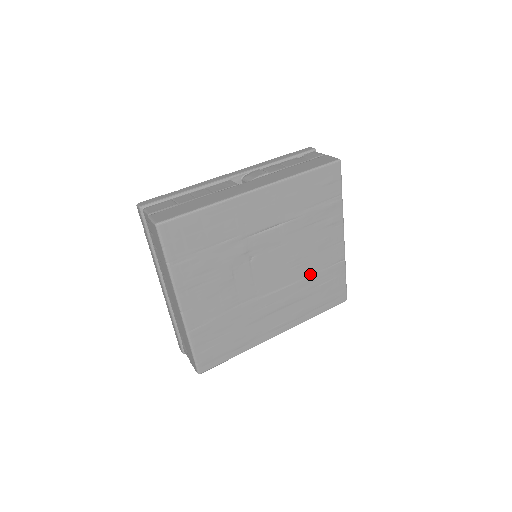
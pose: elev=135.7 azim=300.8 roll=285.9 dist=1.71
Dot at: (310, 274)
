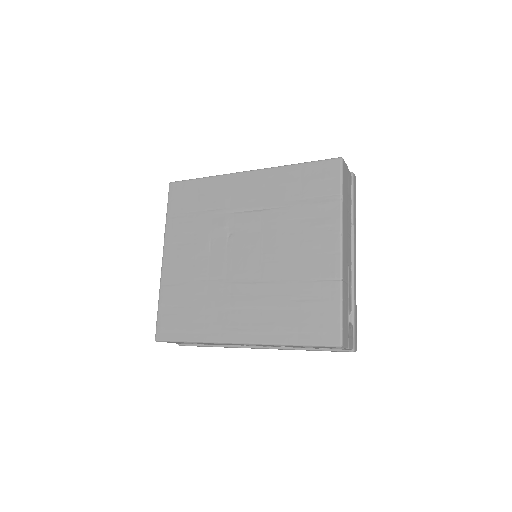
Dot at: (289, 280)
